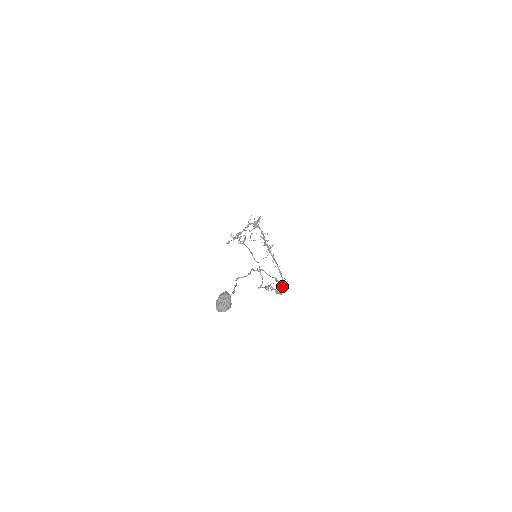
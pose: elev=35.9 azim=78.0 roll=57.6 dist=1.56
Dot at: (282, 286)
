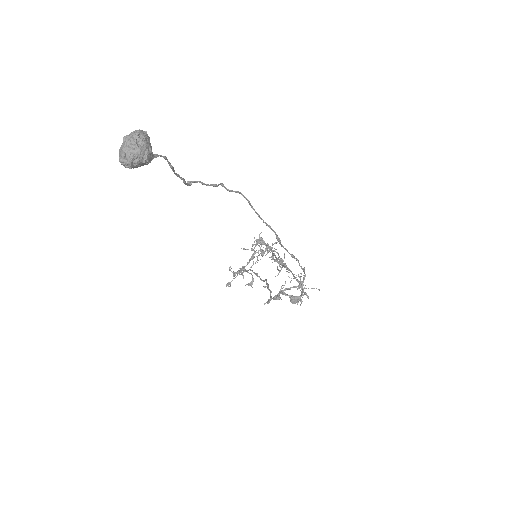
Dot at: (301, 293)
